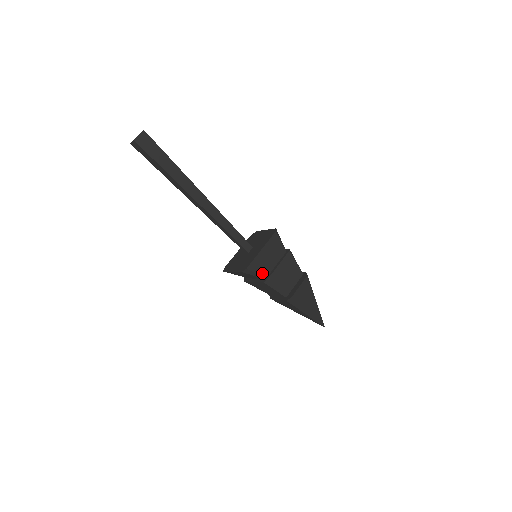
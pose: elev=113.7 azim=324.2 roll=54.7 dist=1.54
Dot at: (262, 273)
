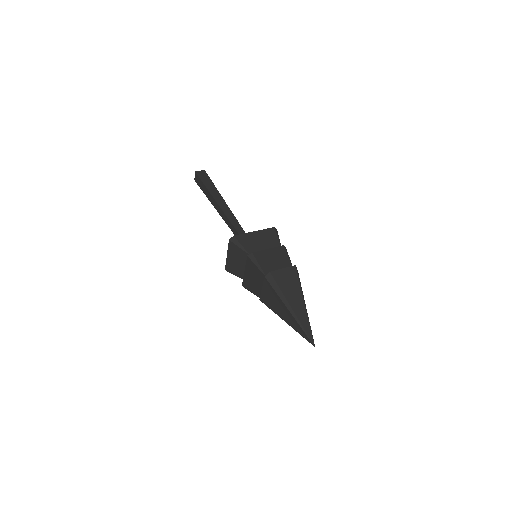
Dot at: (249, 249)
